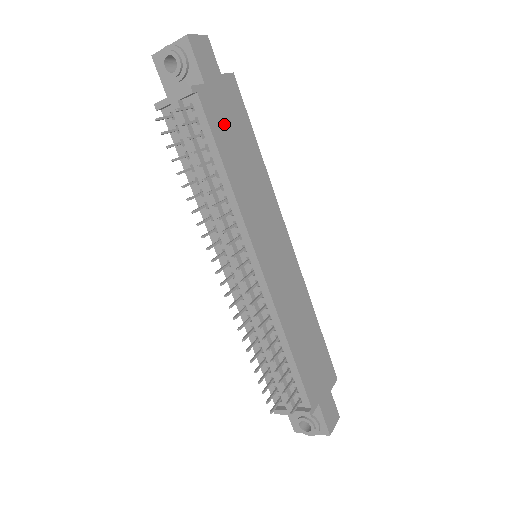
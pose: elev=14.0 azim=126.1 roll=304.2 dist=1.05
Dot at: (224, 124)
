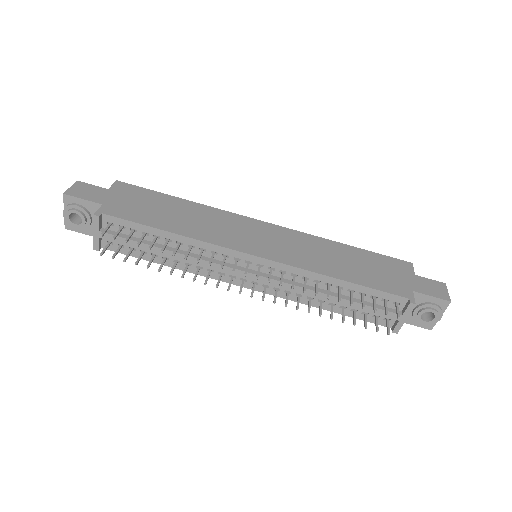
Dot at: (140, 210)
